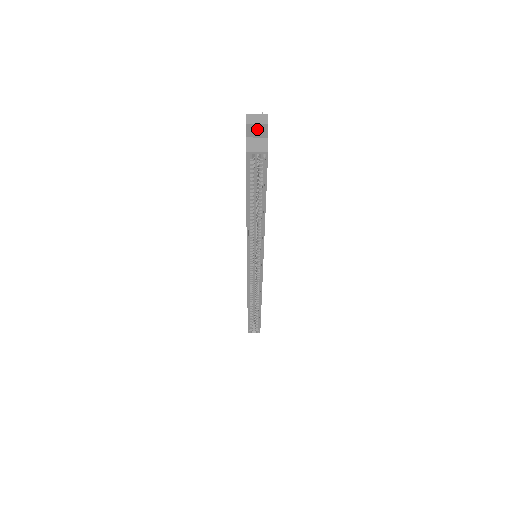
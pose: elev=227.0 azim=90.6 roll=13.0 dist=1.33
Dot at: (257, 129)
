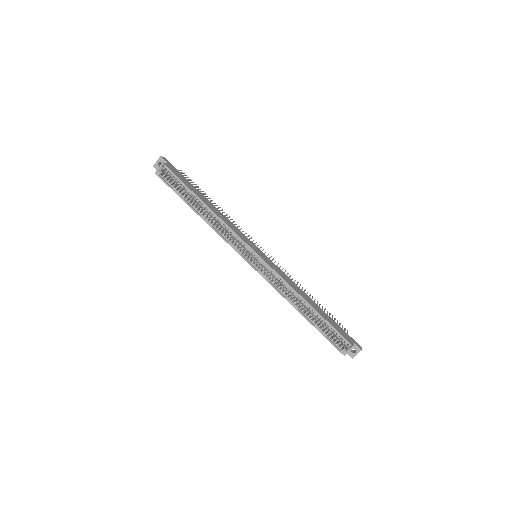
Dot at: occluded
